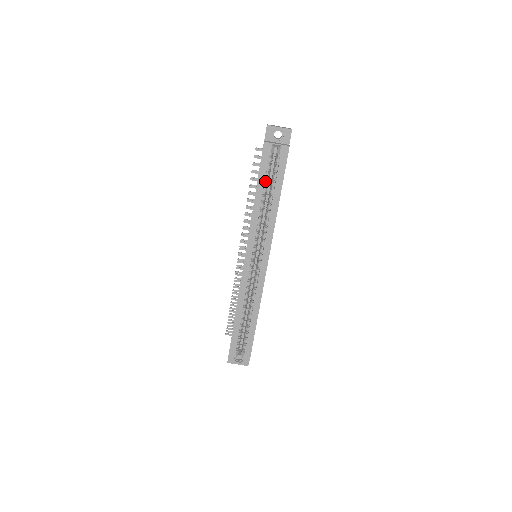
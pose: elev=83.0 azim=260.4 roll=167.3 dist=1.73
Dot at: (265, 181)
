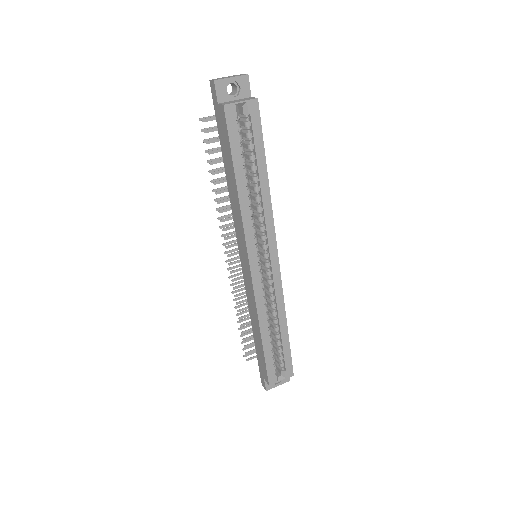
Dot at: (241, 158)
